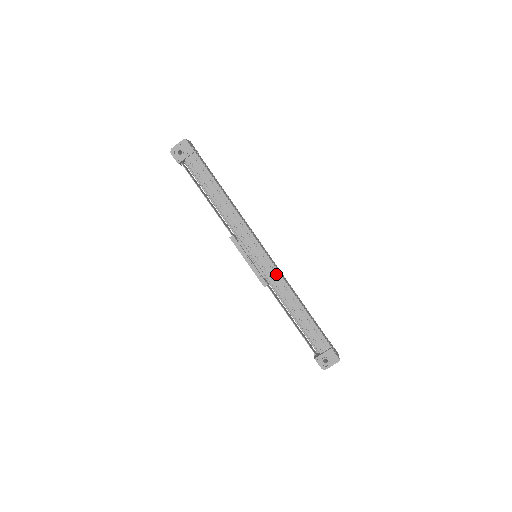
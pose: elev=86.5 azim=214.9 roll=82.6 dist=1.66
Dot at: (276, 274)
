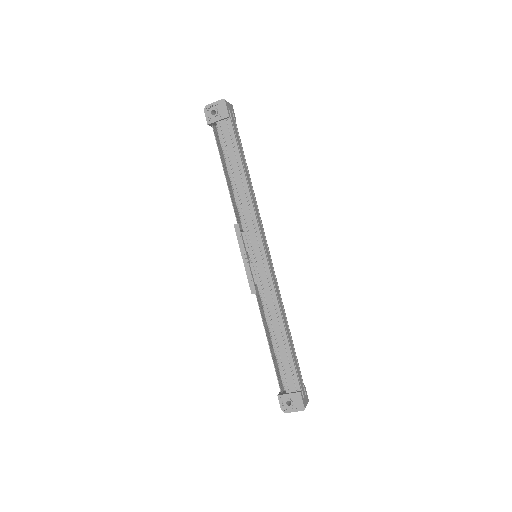
Dot at: (269, 284)
